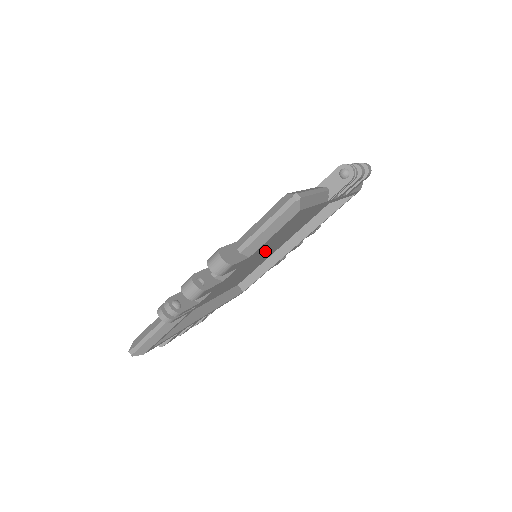
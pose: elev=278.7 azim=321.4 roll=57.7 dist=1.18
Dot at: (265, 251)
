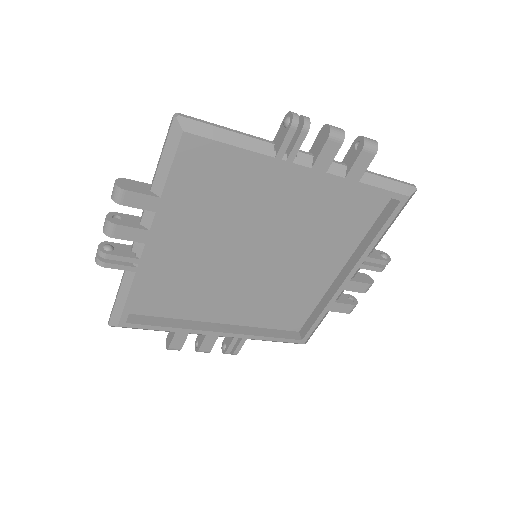
Dot at: (284, 263)
